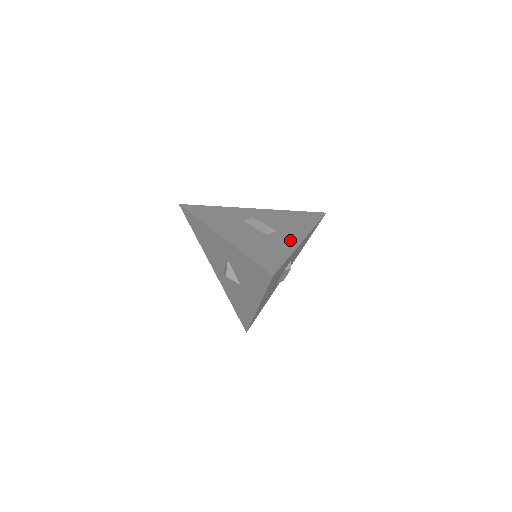
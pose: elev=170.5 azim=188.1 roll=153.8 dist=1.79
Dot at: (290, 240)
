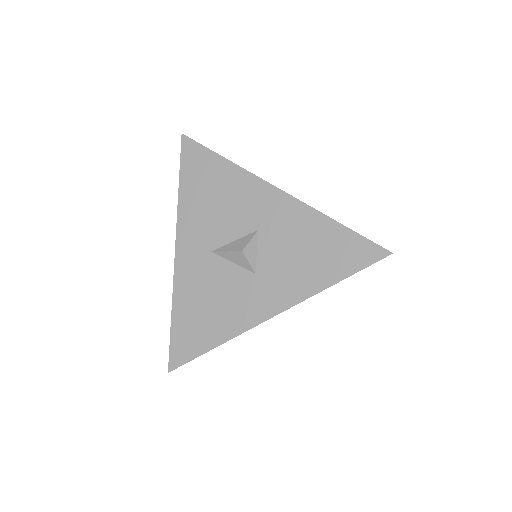
Dot at: occluded
